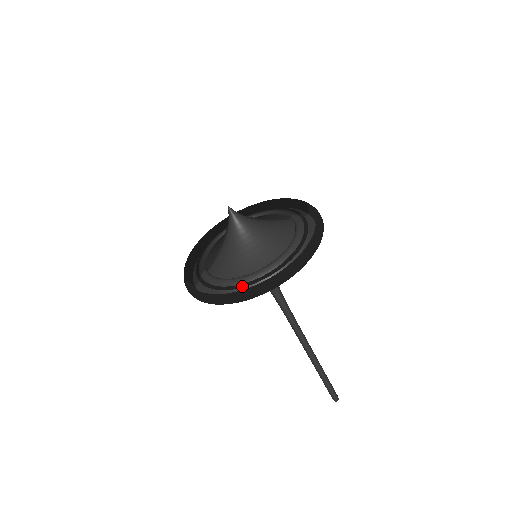
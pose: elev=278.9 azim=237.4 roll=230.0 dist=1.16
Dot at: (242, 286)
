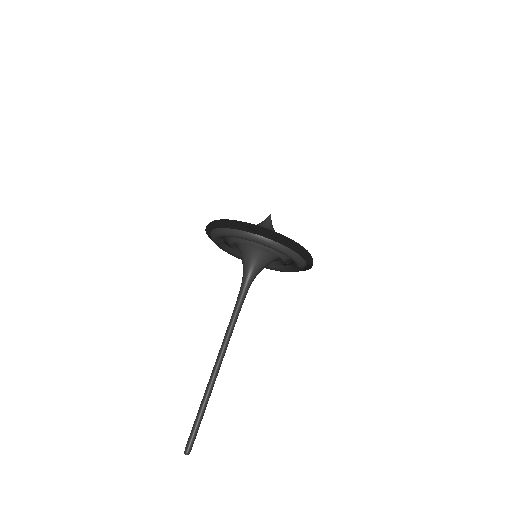
Dot at: occluded
